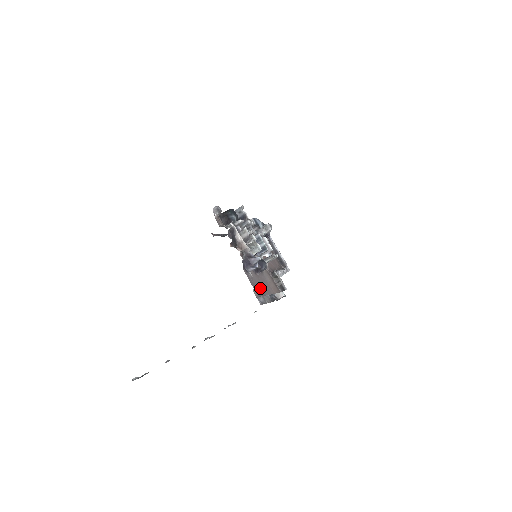
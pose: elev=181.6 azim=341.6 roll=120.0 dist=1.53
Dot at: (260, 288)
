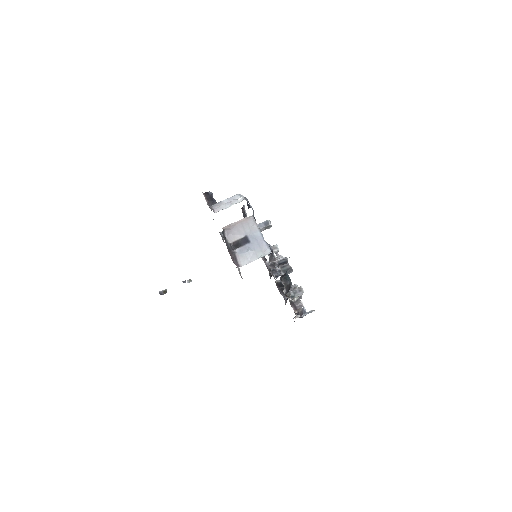
Dot at: occluded
